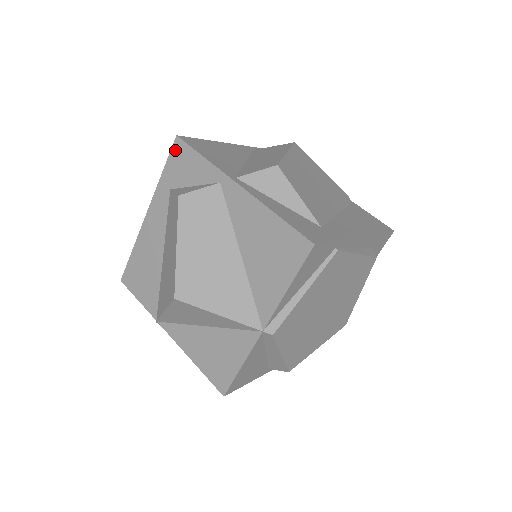
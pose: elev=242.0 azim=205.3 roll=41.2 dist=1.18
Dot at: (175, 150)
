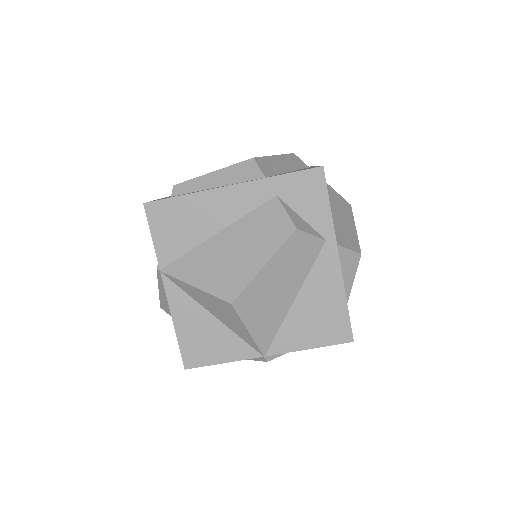
Dot at: (311, 174)
